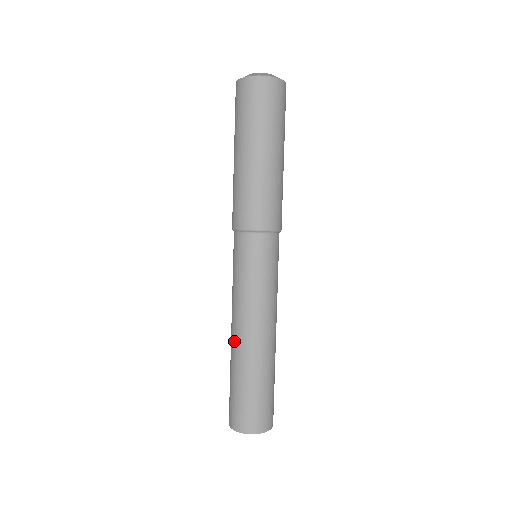
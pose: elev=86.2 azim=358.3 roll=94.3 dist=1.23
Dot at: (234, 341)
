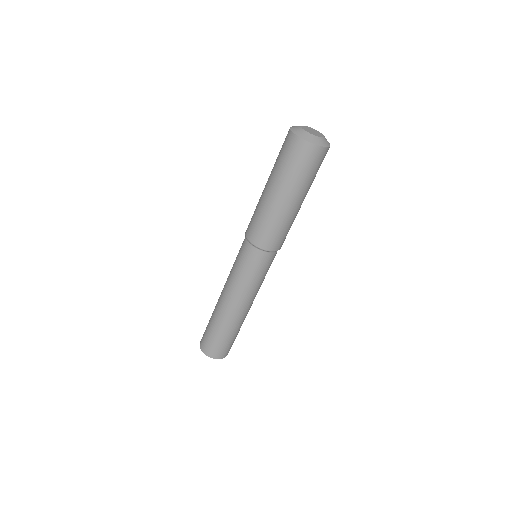
Dot at: (220, 303)
